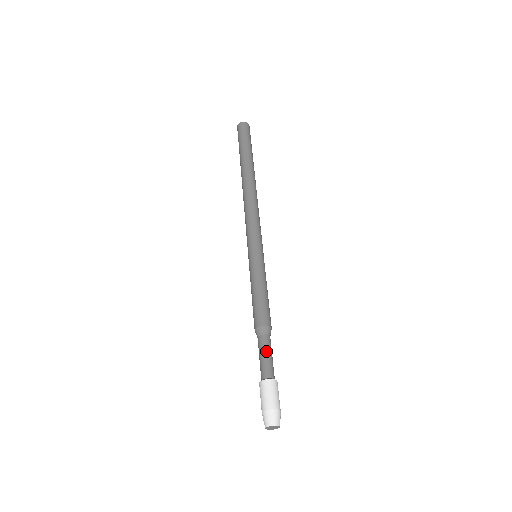
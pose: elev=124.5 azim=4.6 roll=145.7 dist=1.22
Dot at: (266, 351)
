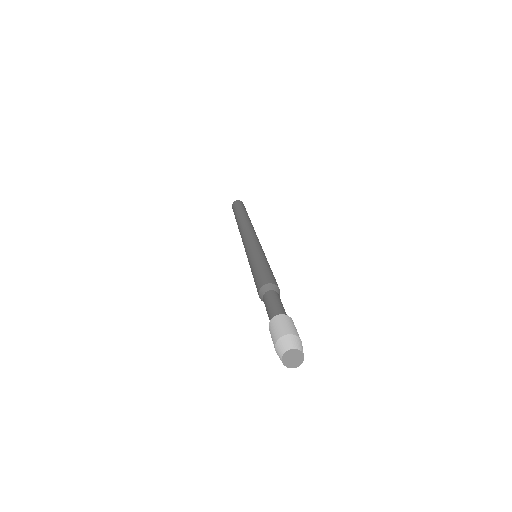
Dot at: (269, 301)
